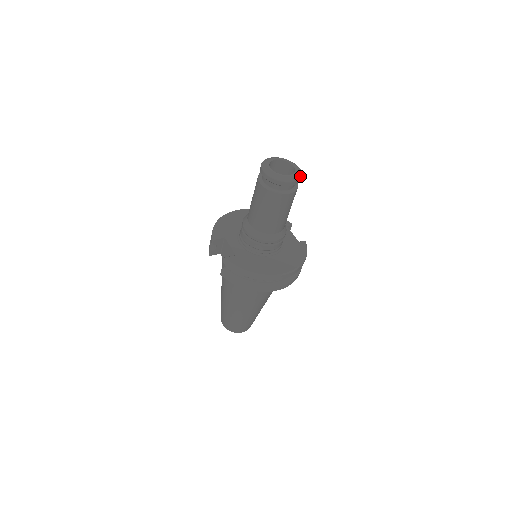
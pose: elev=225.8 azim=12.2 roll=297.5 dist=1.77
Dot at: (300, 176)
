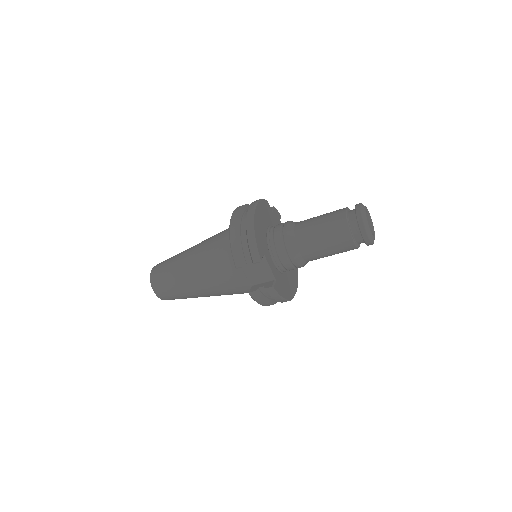
Dot at: occluded
